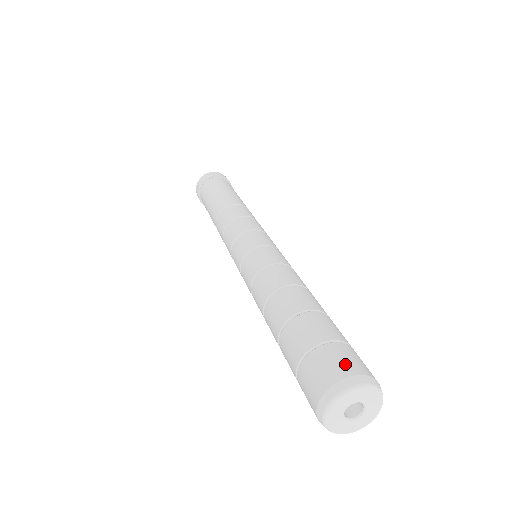
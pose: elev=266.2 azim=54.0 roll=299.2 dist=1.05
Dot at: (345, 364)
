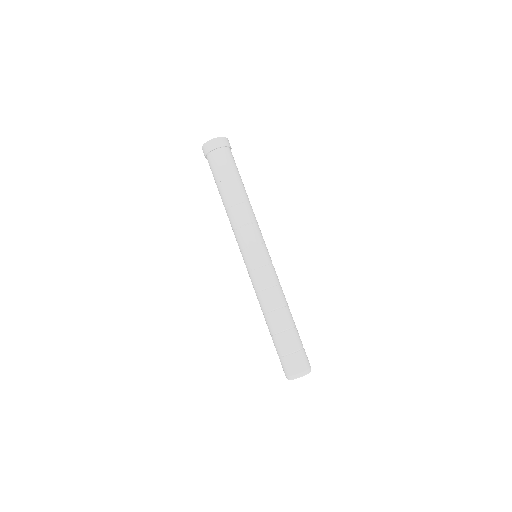
Dot at: (295, 368)
